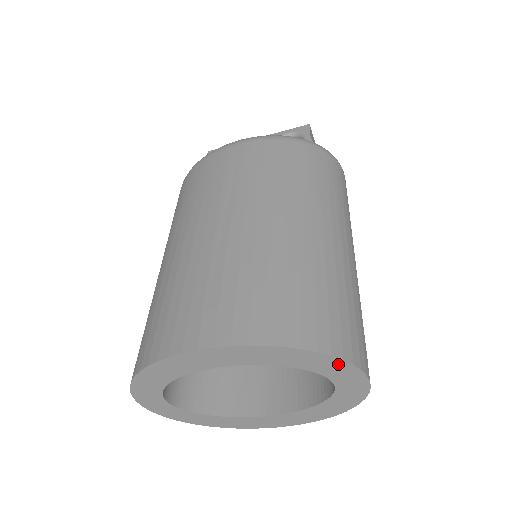
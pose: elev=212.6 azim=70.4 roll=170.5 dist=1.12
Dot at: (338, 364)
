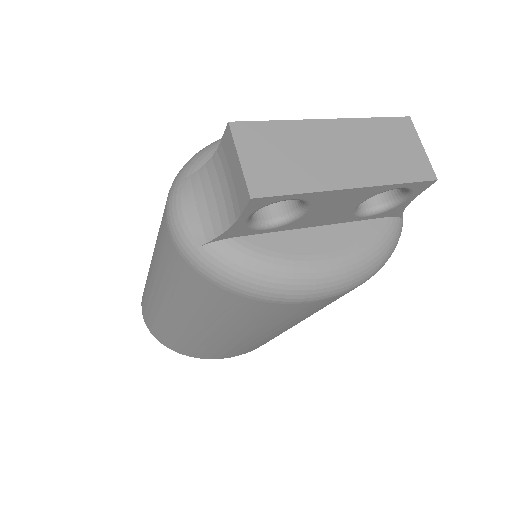
Dot at: occluded
